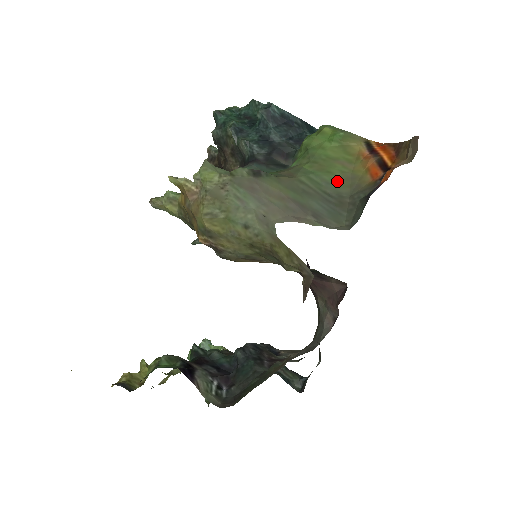
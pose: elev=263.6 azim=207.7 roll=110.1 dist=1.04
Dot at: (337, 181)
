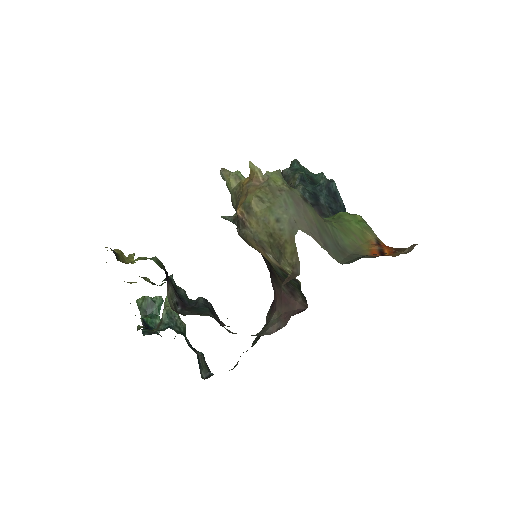
Dot at: (348, 242)
